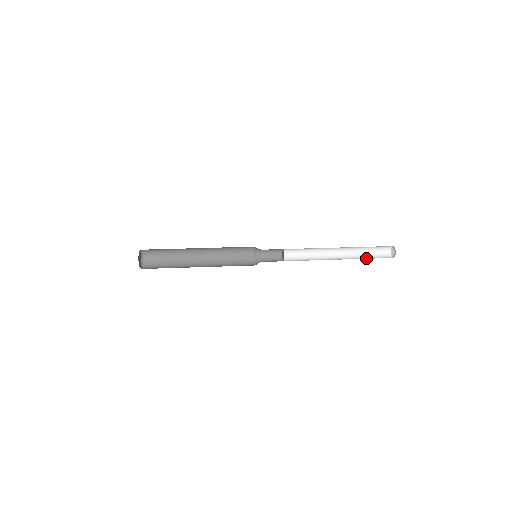
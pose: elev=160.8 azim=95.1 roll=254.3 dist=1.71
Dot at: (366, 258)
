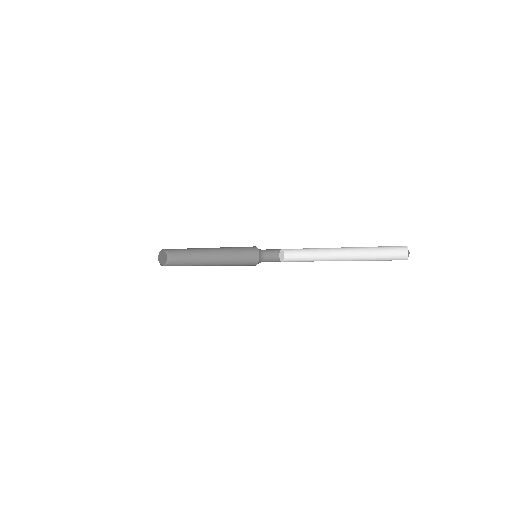
Dot at: (374, 259)
